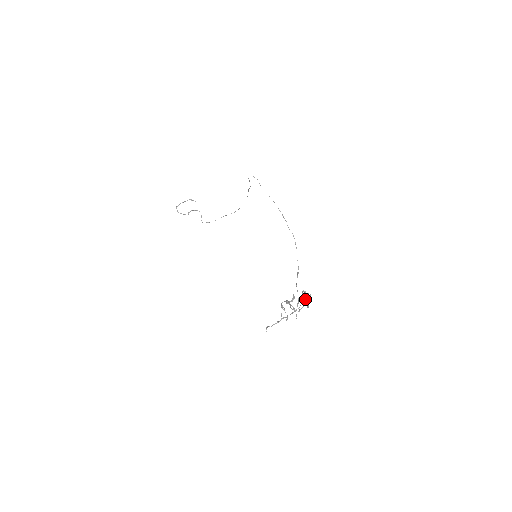
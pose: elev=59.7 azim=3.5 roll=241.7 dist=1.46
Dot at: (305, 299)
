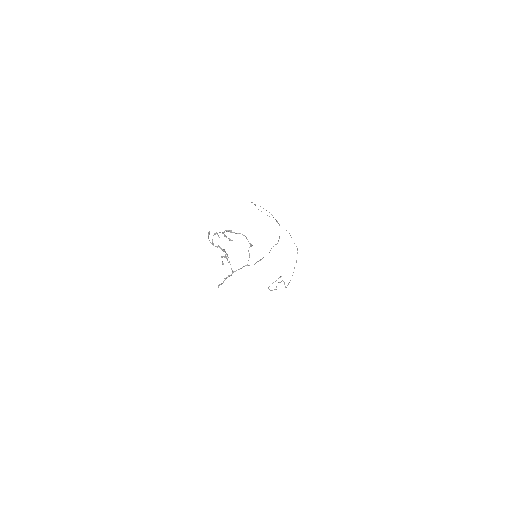
Dot at: (222, 232)
